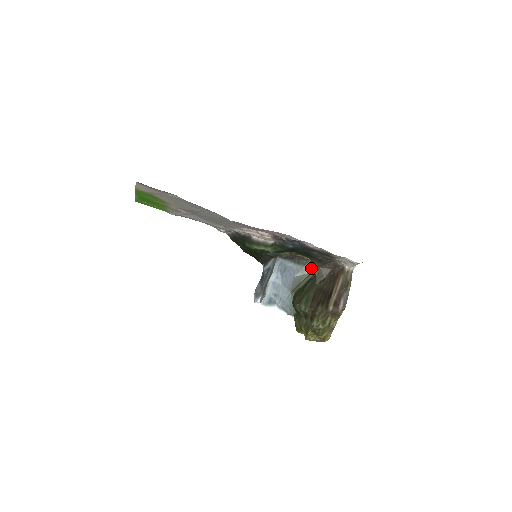
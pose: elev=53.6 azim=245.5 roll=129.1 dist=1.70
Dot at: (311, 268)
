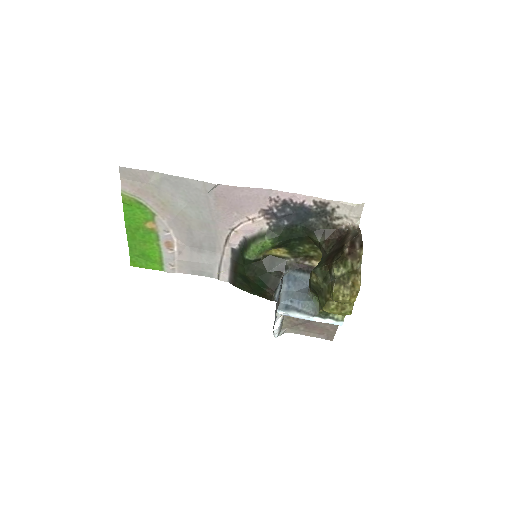
Dot at: occluded
